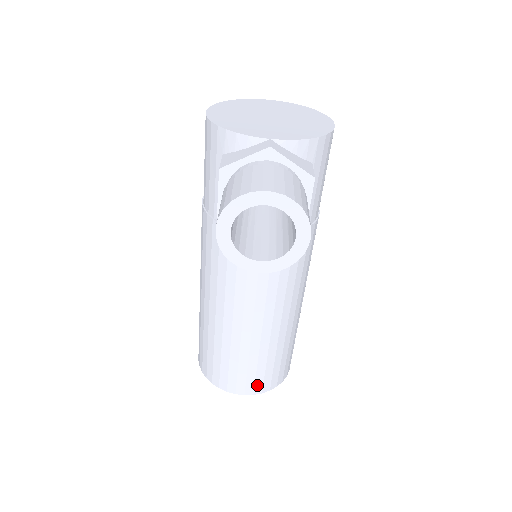
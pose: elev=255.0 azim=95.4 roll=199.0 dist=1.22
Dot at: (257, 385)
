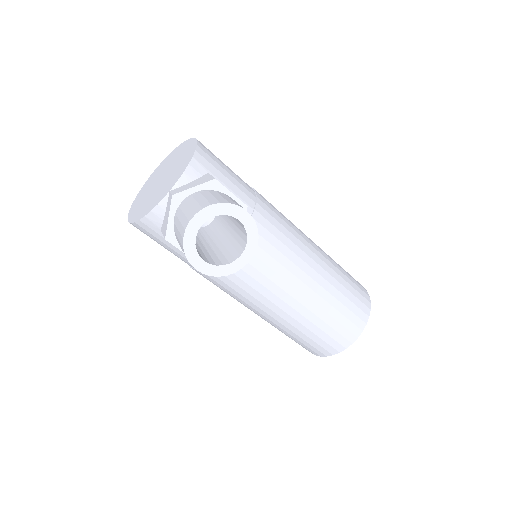
Dot at: (356, 323)
